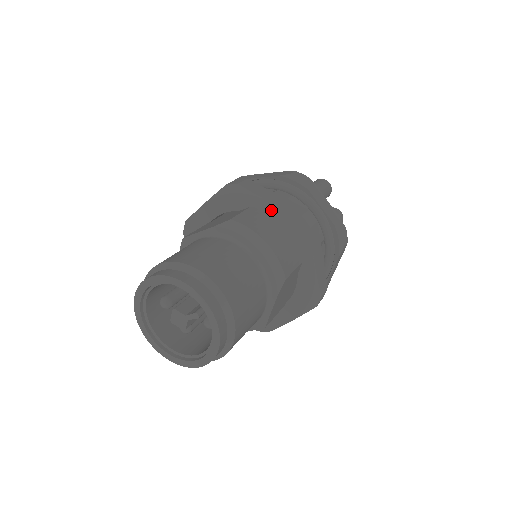
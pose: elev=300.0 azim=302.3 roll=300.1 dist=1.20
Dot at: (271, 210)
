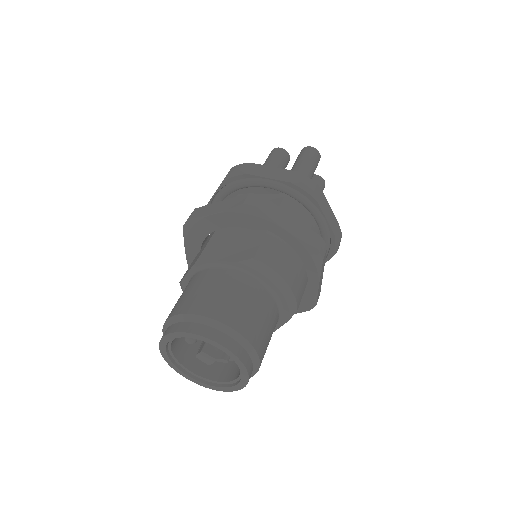
Dot at: (288, 239)
